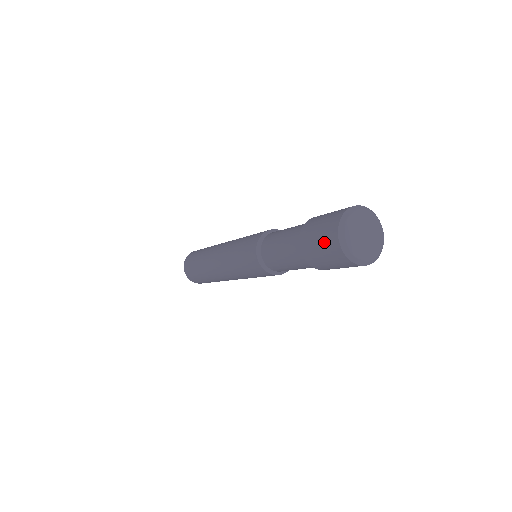
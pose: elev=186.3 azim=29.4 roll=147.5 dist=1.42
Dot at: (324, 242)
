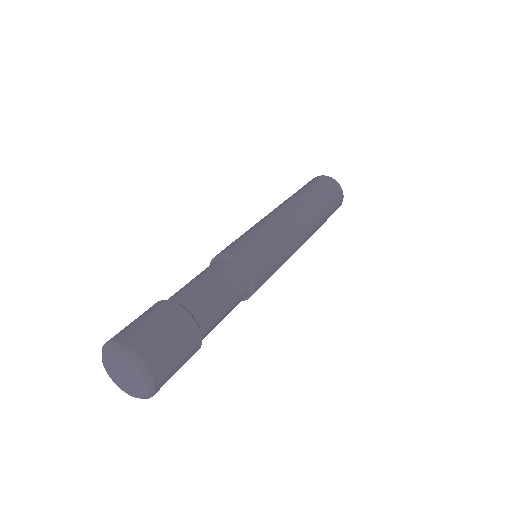
Dot at: occluded
